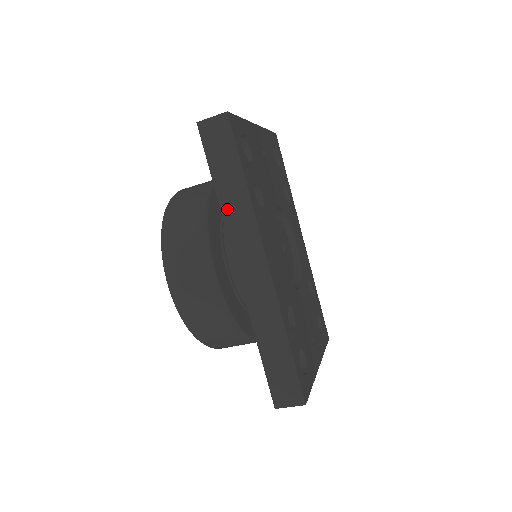
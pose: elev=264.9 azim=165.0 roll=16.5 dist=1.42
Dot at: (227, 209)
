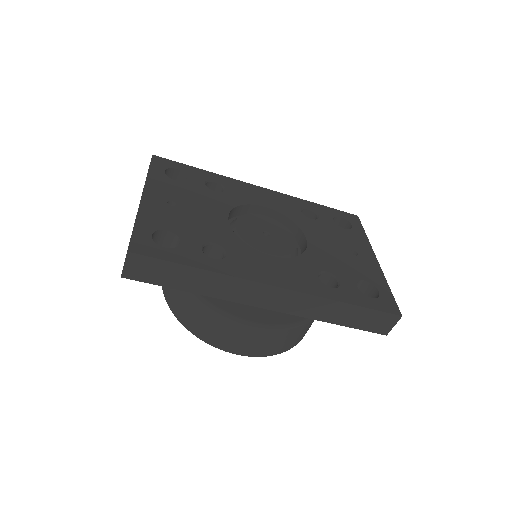
Dot at: (211, 292)
